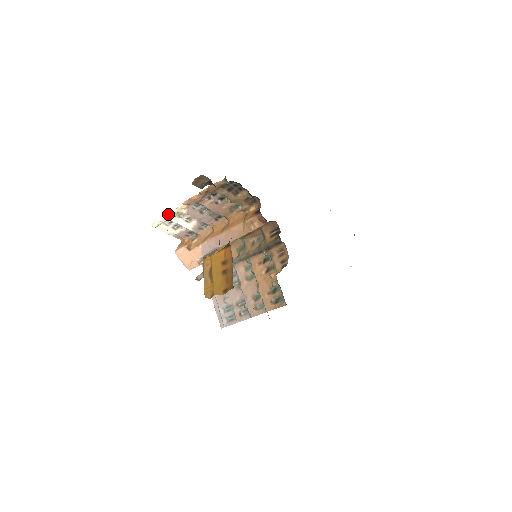
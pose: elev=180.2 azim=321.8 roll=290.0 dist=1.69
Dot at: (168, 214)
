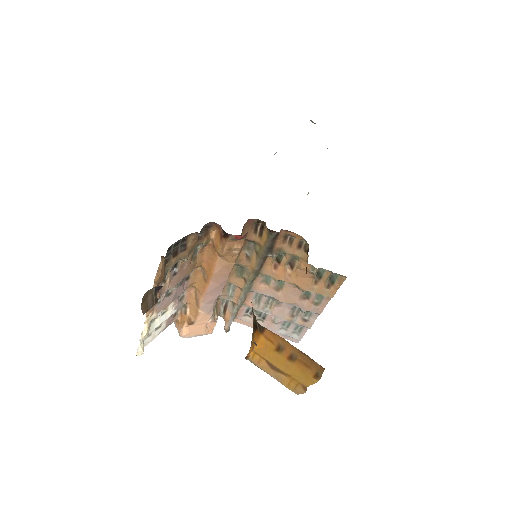
Dot at: (142, 335)
